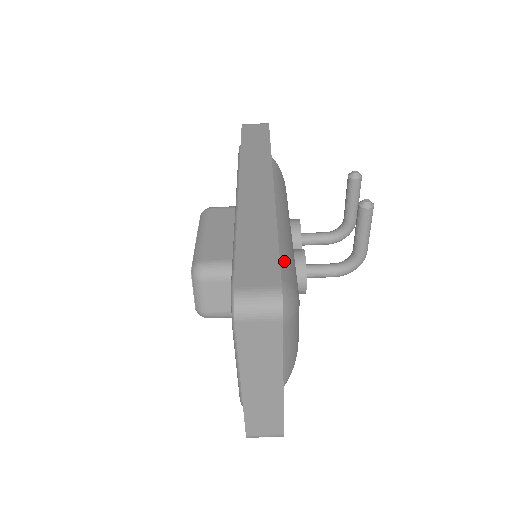
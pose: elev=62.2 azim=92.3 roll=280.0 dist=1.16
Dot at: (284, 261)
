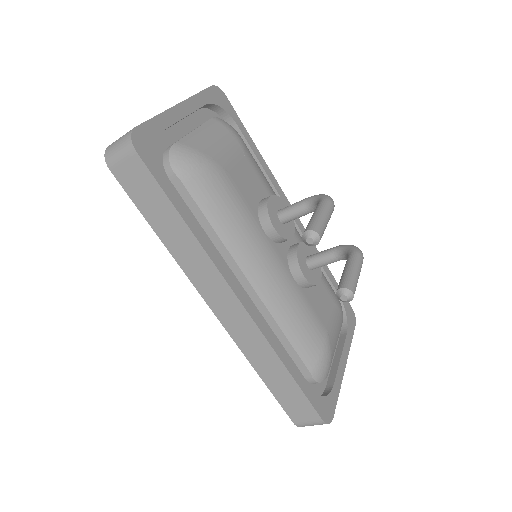
Dot at: (301, 345)
